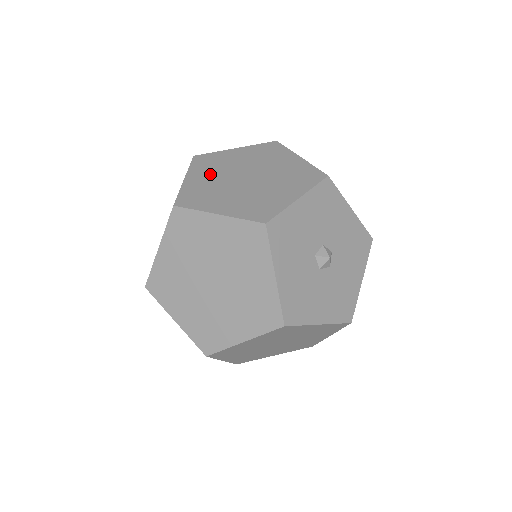
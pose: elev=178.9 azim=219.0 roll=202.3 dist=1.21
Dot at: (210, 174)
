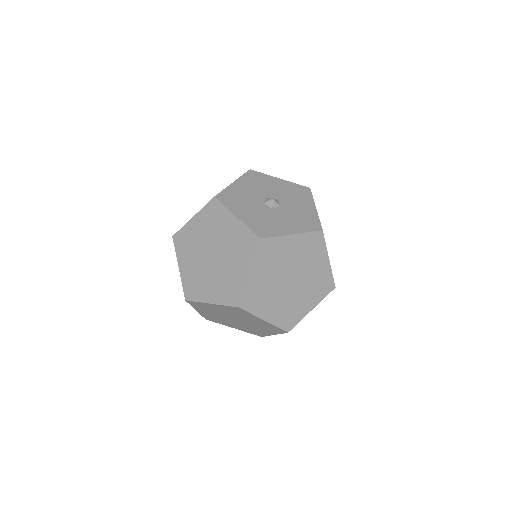
Dot at: occluded
